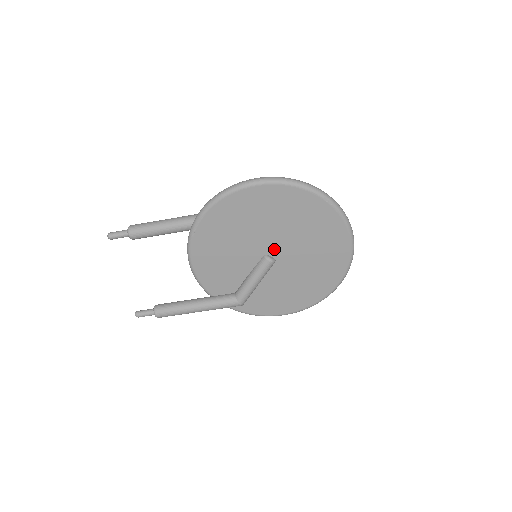
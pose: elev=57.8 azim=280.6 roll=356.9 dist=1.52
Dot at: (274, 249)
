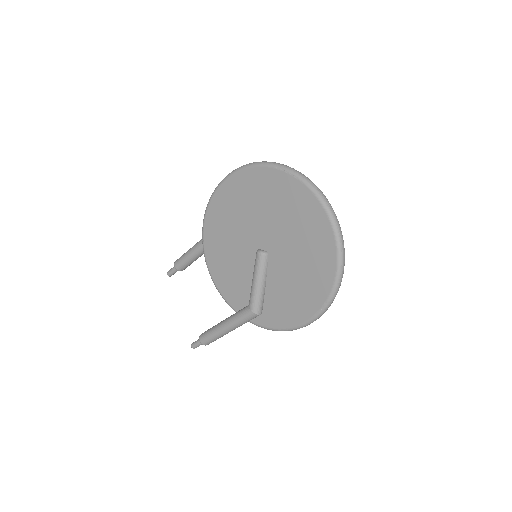
Dot at: (262, 240)
